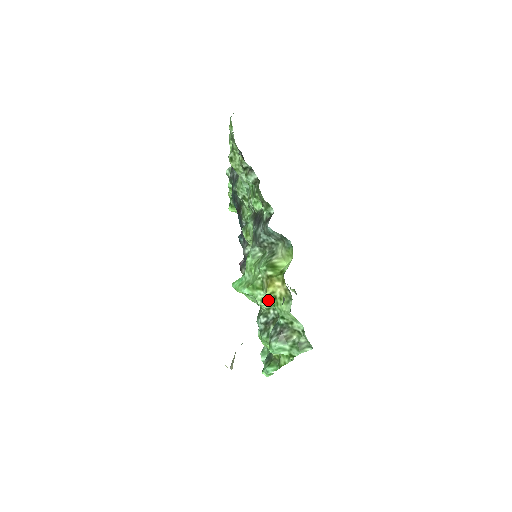
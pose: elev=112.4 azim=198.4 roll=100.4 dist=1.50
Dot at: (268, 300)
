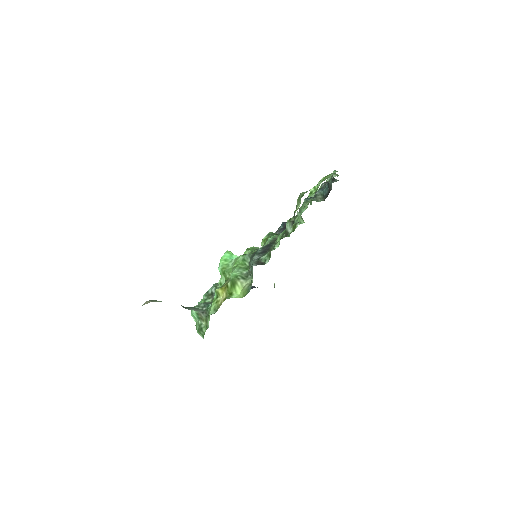
Dot at: occluded
